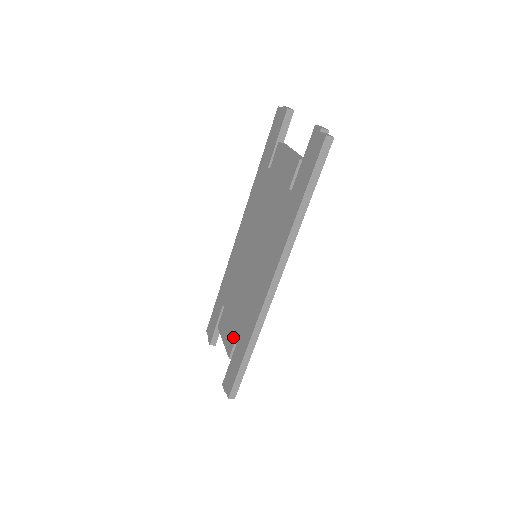
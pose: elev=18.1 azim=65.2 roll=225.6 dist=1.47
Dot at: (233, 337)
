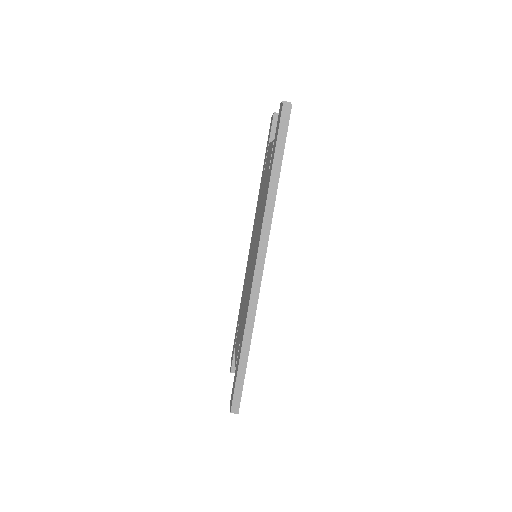
Dot at: (238, 346)
